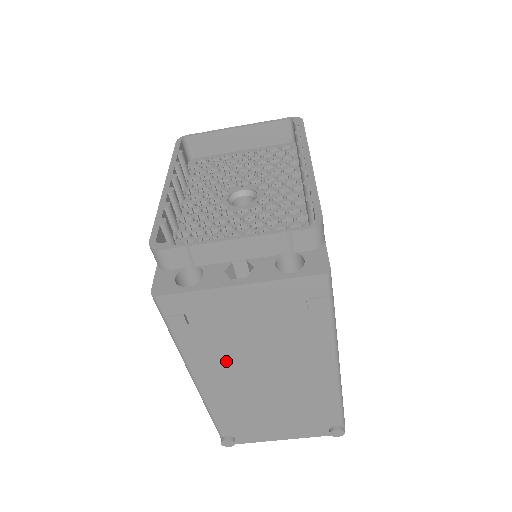
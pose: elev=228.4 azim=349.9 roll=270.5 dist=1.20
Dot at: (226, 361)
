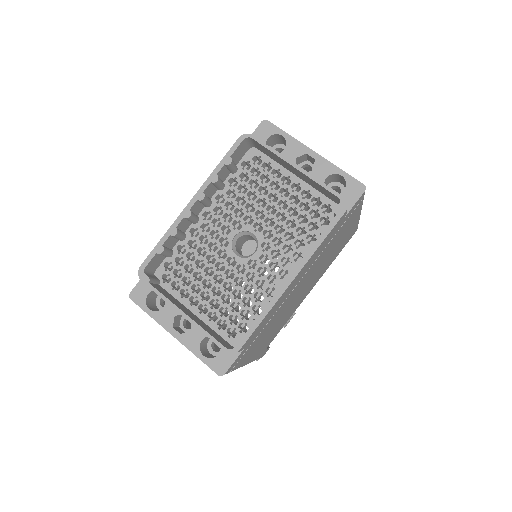
Dot at: occluded
